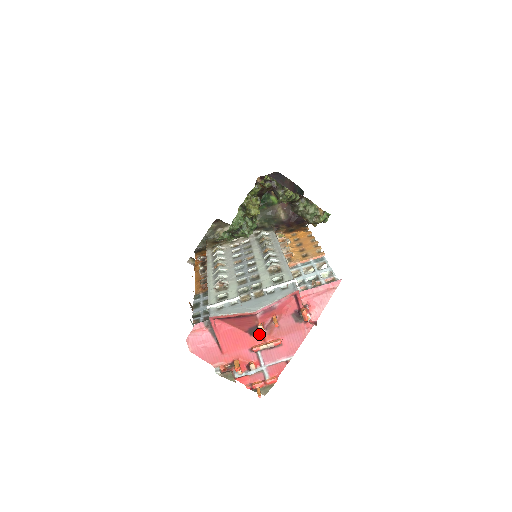
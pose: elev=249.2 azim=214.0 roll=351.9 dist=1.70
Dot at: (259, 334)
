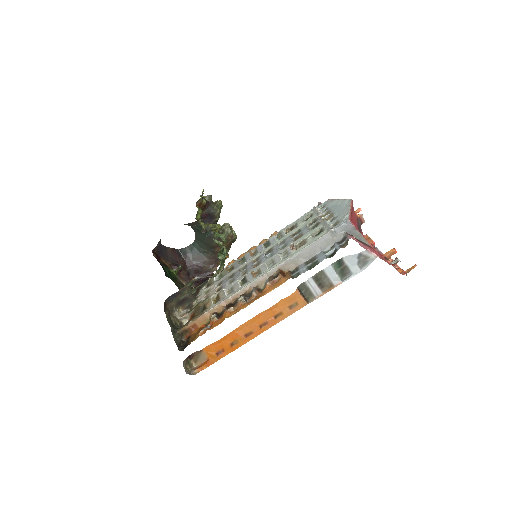
Dot at: (361, 231)
